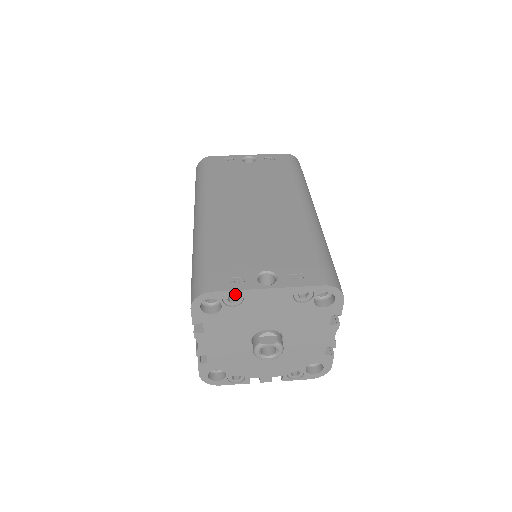
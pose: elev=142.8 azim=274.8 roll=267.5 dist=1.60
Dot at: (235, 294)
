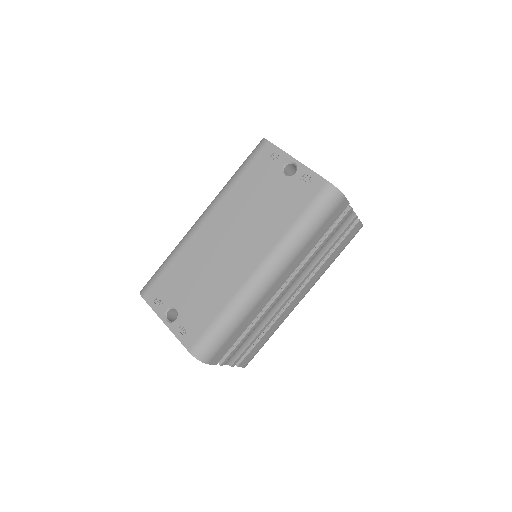
Dot at: occluded
